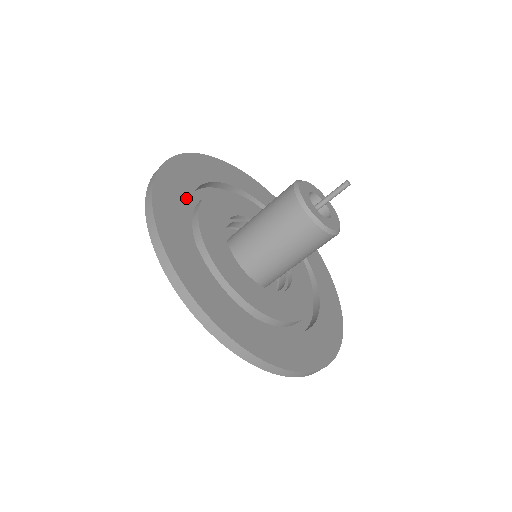
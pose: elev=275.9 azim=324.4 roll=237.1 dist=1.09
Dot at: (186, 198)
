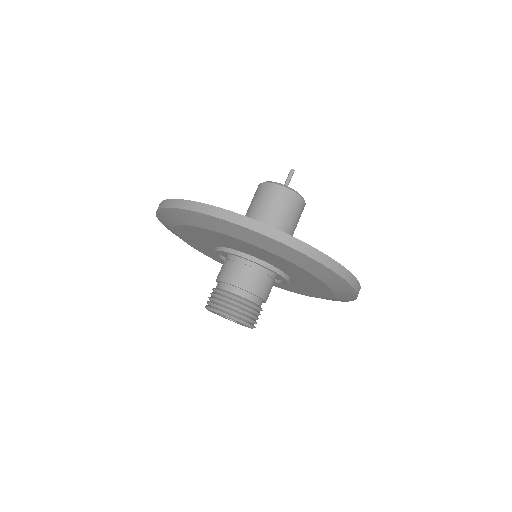
Dot at: occluded
